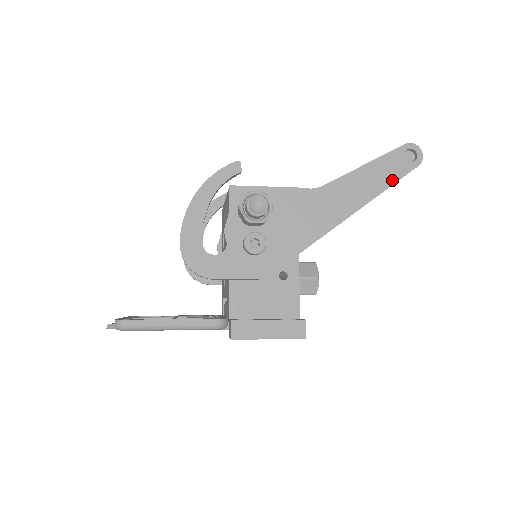
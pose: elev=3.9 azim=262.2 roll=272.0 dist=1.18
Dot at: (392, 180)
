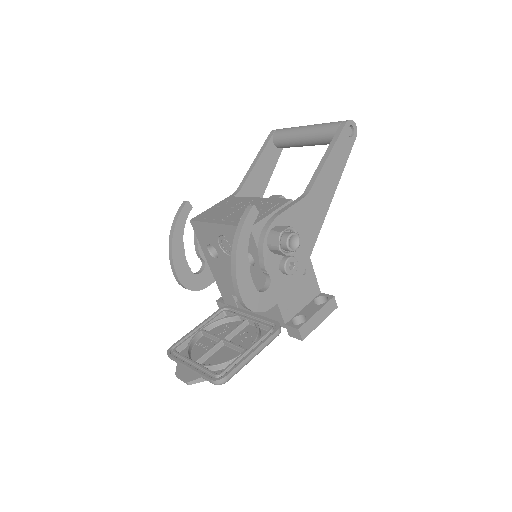
Dot at: (345, 159)
